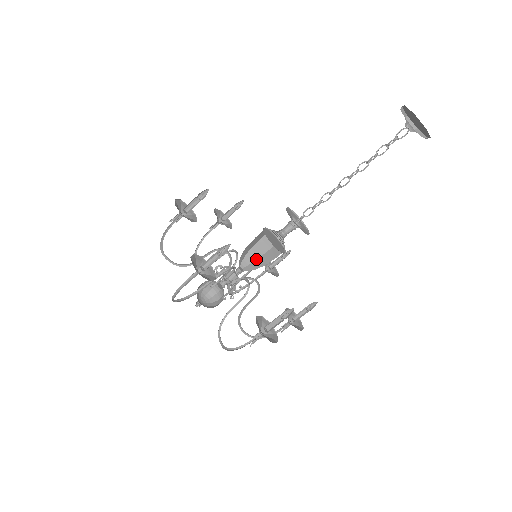
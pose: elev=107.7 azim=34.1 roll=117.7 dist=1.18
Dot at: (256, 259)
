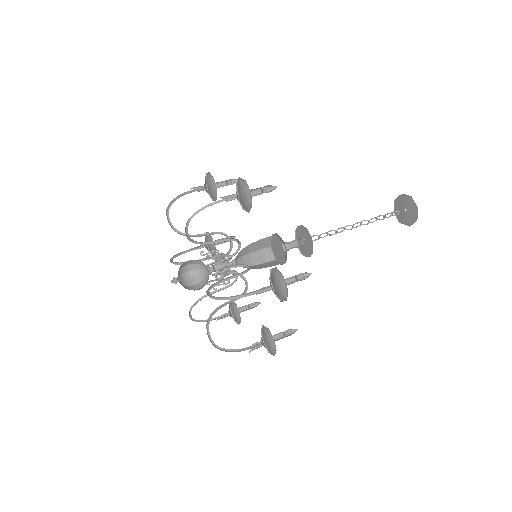
Dot at: (250, 265)
